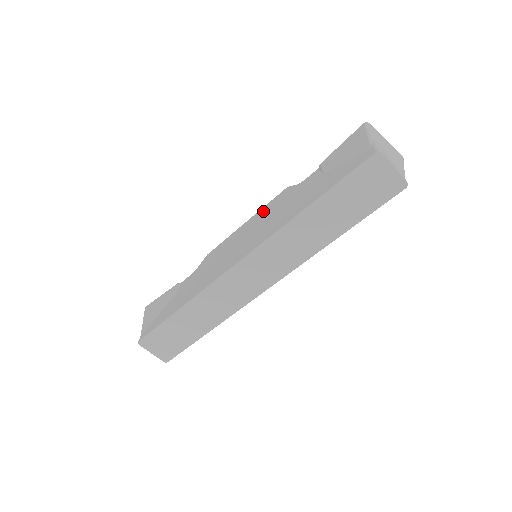
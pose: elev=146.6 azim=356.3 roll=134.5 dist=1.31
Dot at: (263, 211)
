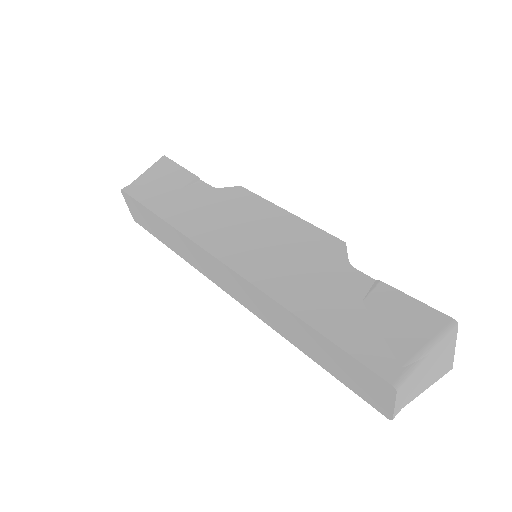
Dot at: (304, 231)
